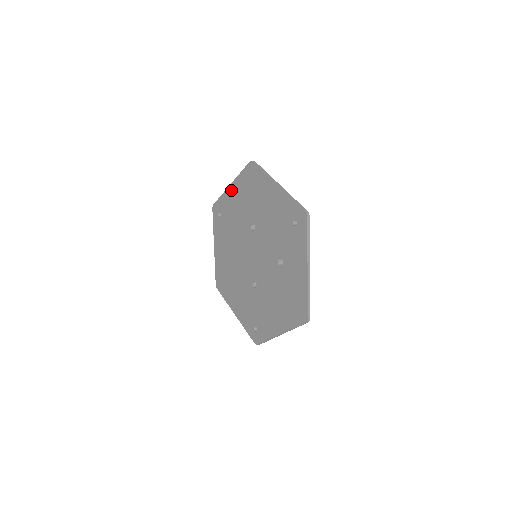
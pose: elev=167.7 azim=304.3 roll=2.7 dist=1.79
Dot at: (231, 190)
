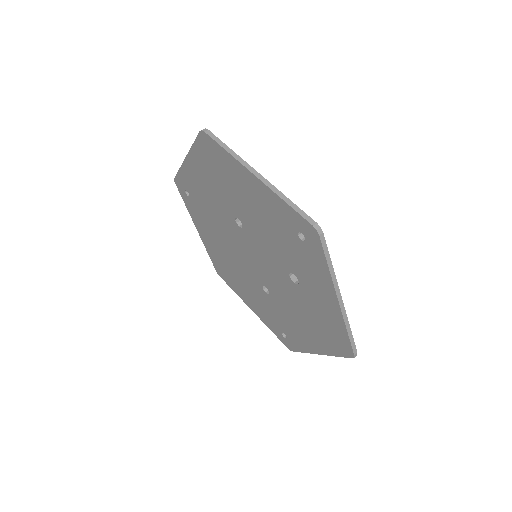
Dot at: (189, 166)
